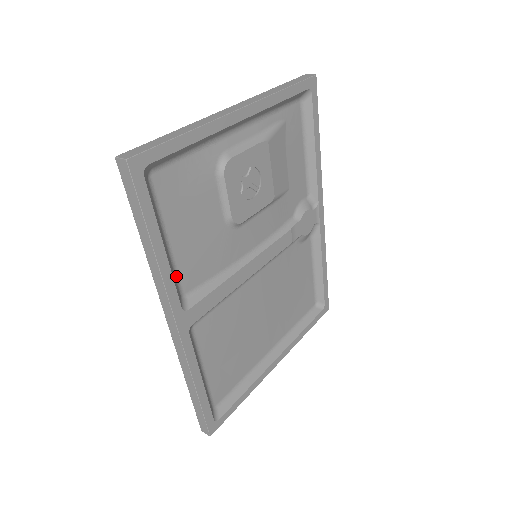
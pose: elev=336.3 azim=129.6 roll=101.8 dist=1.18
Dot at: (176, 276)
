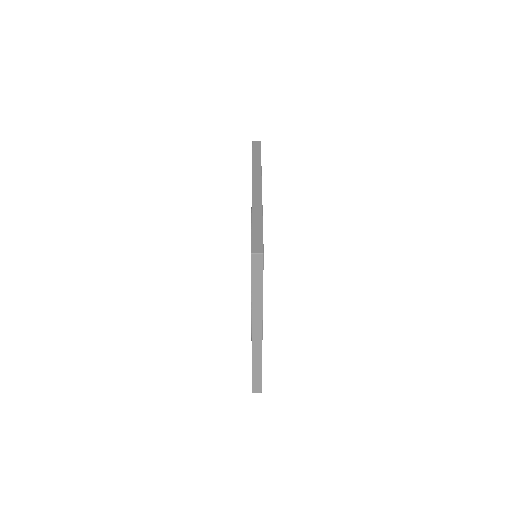
Dot at: occluded
